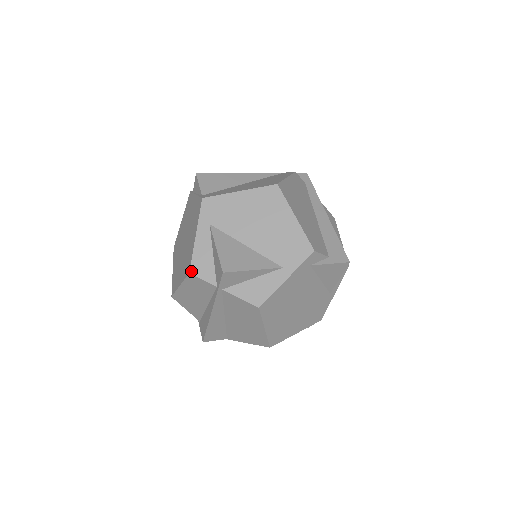
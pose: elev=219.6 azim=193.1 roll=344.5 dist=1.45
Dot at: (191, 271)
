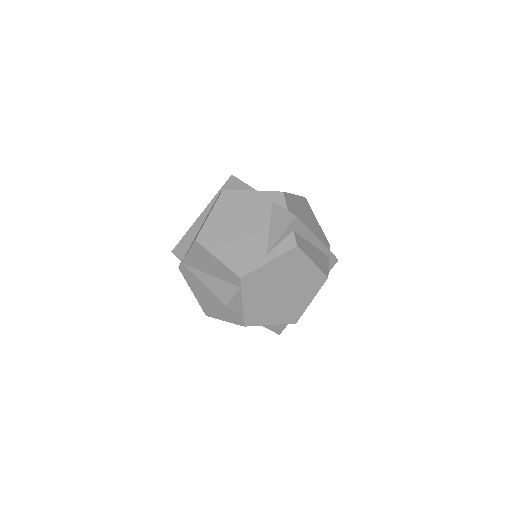
Dot at: occluded
